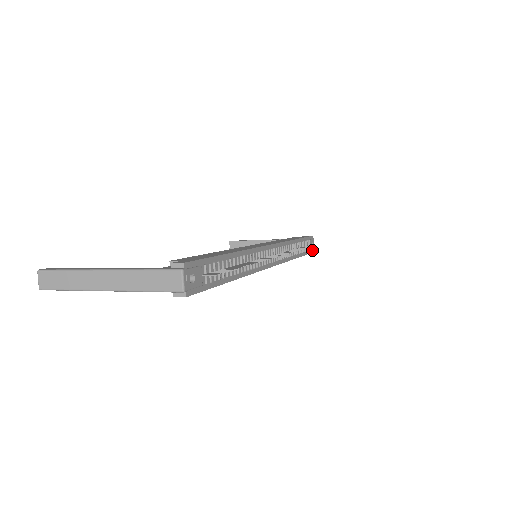
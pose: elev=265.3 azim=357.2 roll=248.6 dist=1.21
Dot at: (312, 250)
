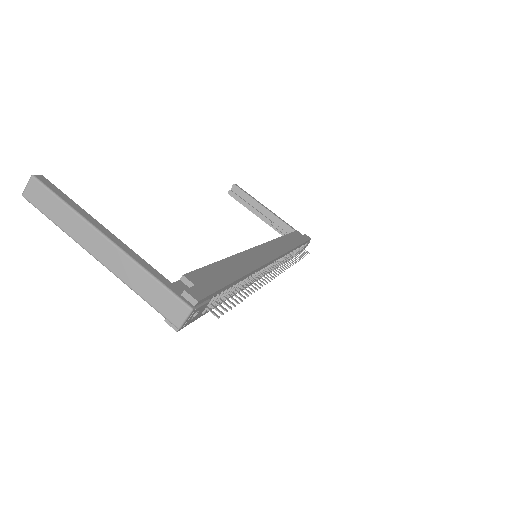
Dot at: occluded
